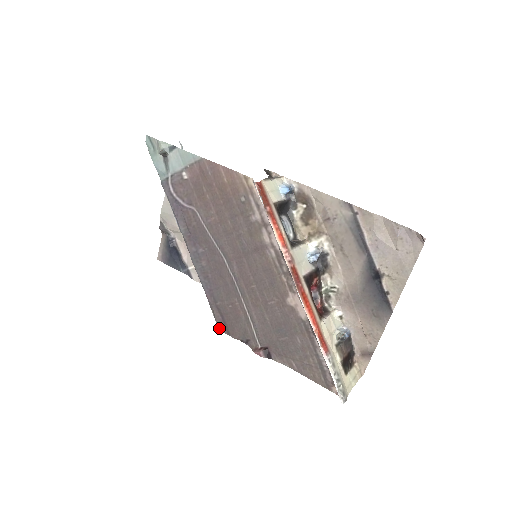
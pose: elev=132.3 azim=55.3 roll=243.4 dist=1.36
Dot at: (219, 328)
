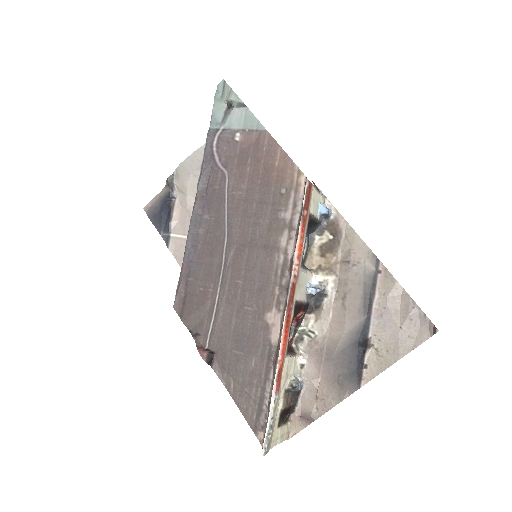
Dot at: (174, 305)
